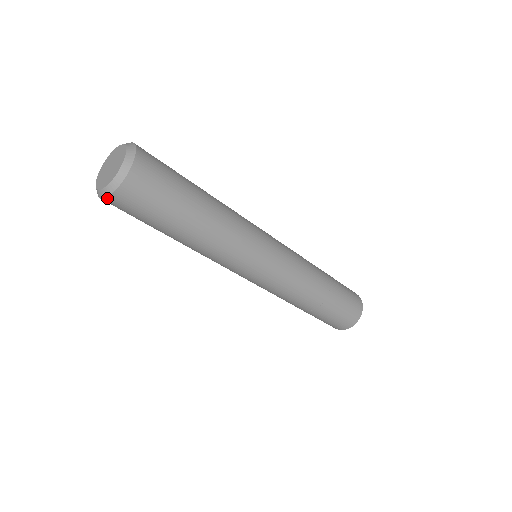
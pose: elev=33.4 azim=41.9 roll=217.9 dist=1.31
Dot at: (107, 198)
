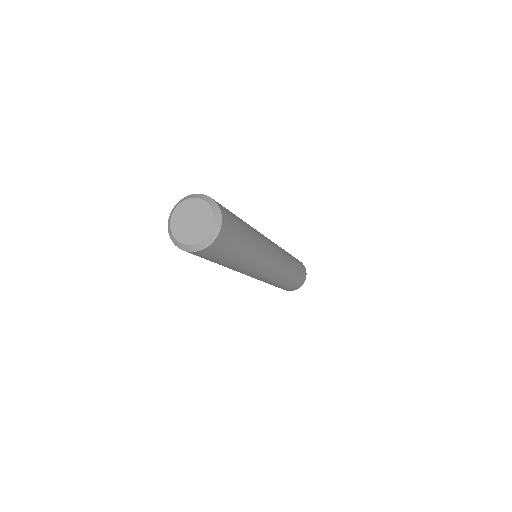
Dot at: (173, 241)
